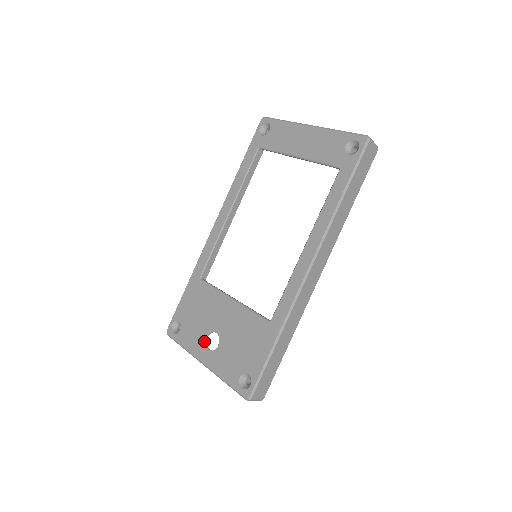
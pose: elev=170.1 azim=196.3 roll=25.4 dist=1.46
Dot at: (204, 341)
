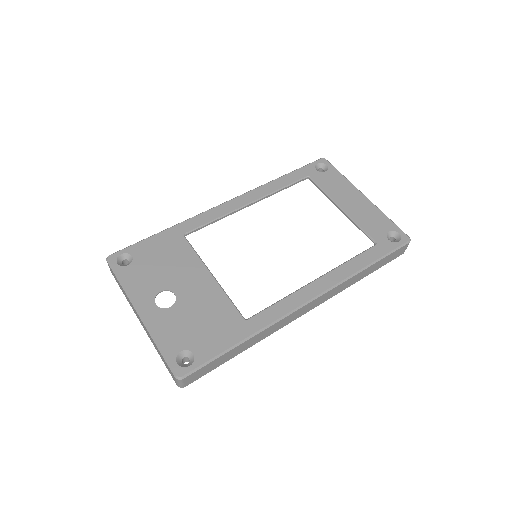
Dot at: (155, 293)
